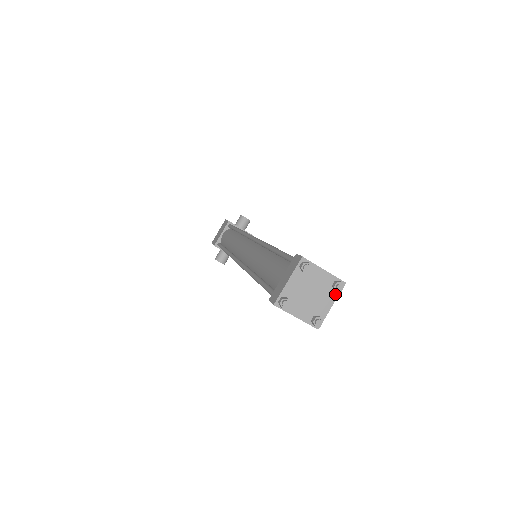
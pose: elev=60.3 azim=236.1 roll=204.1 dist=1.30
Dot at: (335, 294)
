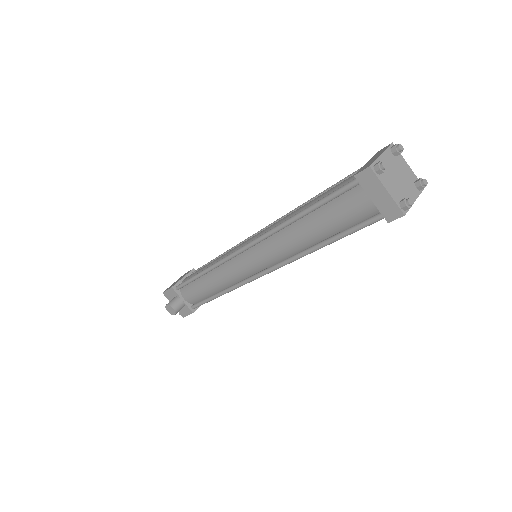
Dot at: (417, 192)
